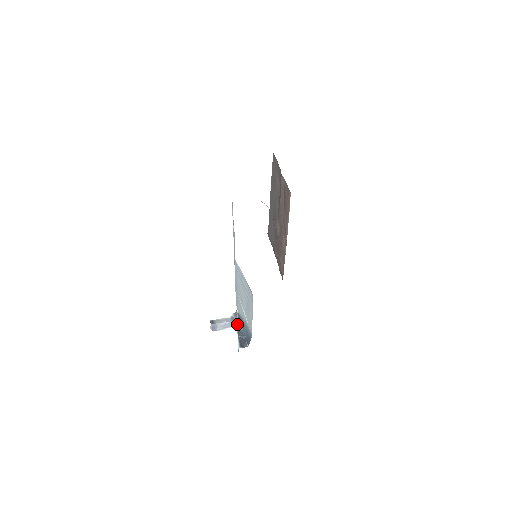
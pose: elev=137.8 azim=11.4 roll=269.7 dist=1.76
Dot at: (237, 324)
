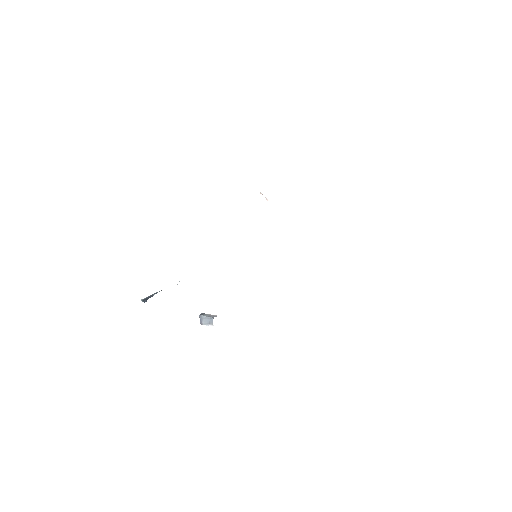
Dot at: occluded
